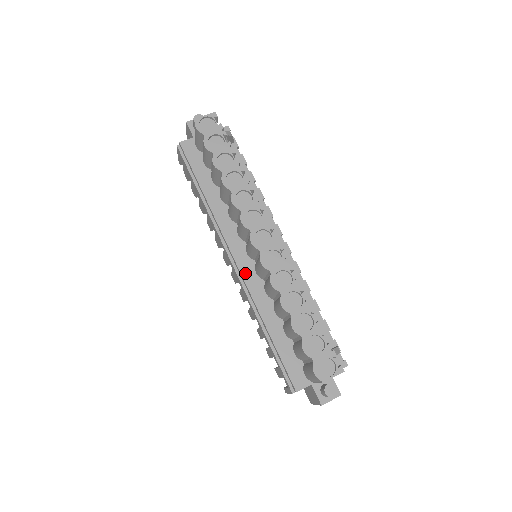
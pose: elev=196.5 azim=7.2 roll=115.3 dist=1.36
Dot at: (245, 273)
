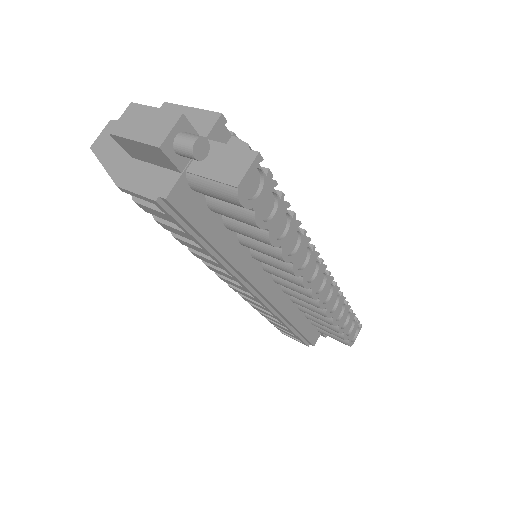
Dot at: (275, 301)
